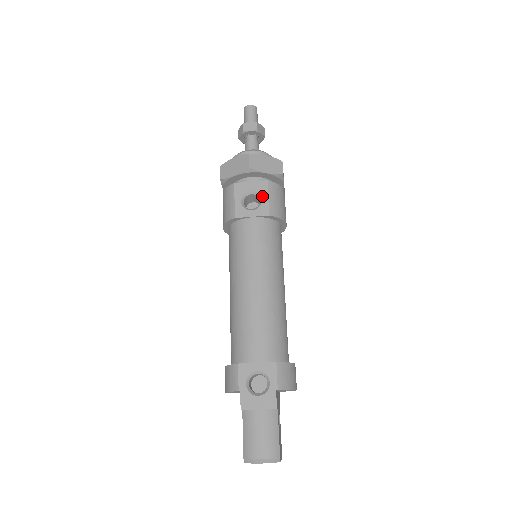
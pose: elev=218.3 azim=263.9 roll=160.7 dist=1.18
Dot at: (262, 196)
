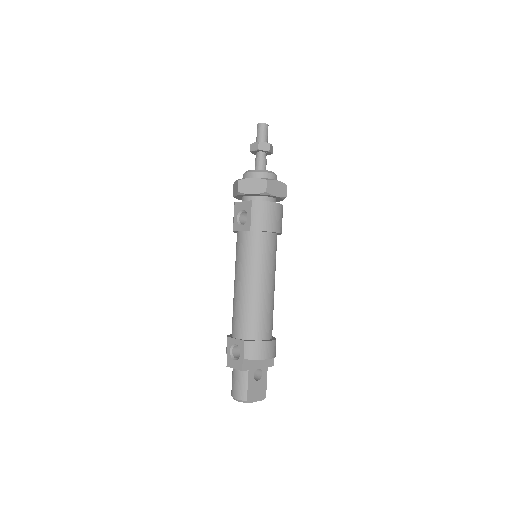
Dot at: (248, 214)
